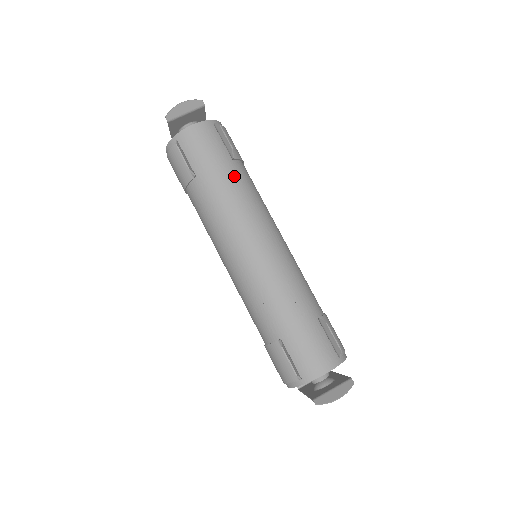
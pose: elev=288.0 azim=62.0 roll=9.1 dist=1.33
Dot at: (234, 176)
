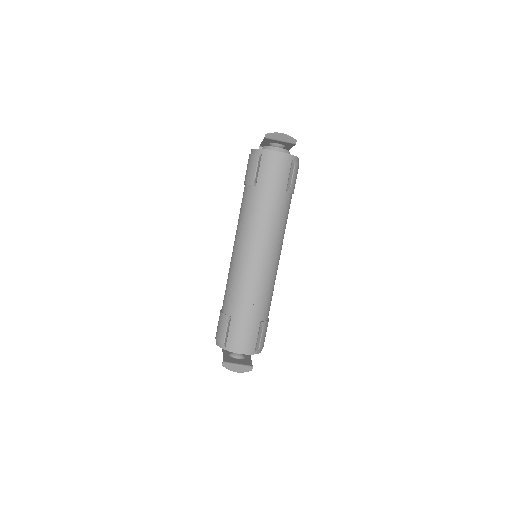
Dot at: (279, 203)
